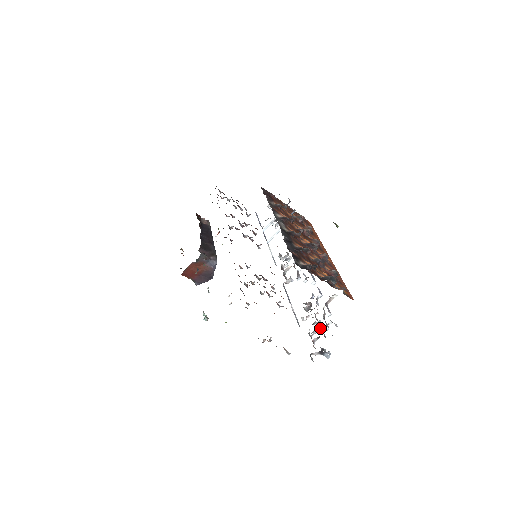
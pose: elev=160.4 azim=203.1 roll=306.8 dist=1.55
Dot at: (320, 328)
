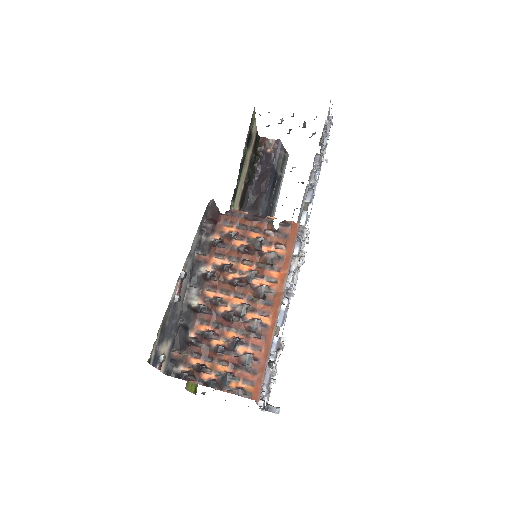
Dot at: occluded
